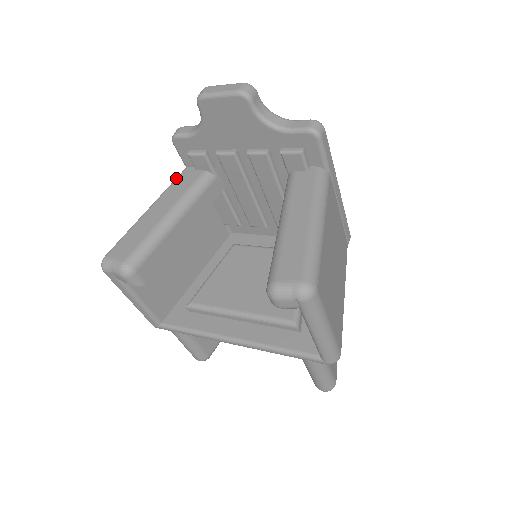
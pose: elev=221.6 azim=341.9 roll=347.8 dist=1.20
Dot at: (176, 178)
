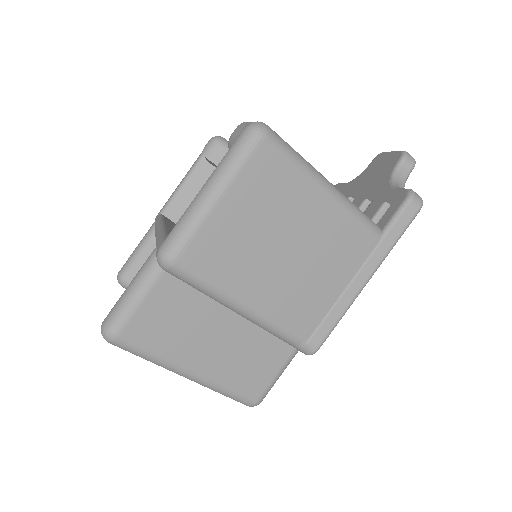
Dot at: occluded
